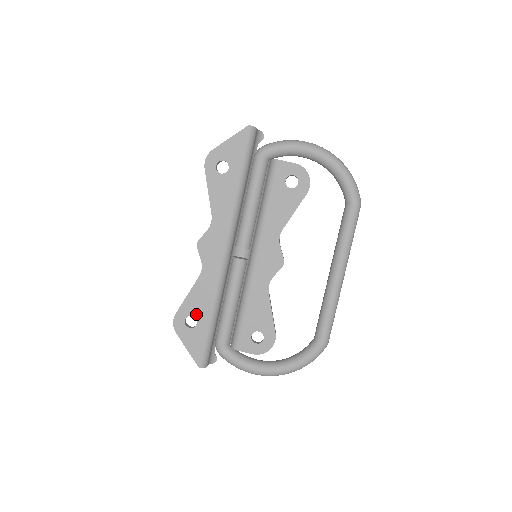
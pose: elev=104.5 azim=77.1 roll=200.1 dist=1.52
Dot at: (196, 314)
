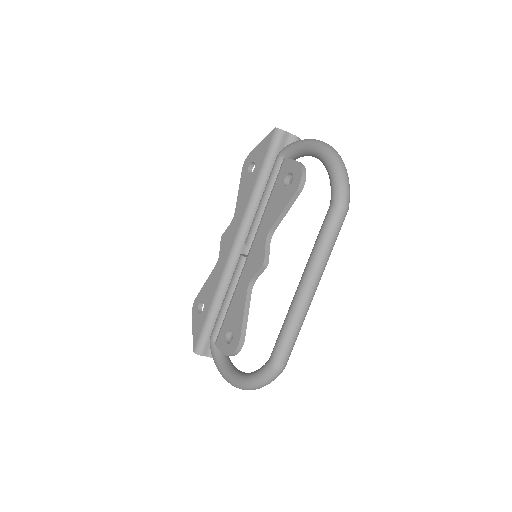
Dot at: (205, 301)
